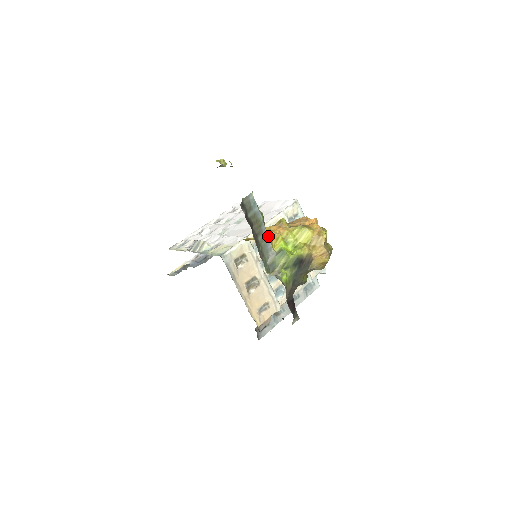
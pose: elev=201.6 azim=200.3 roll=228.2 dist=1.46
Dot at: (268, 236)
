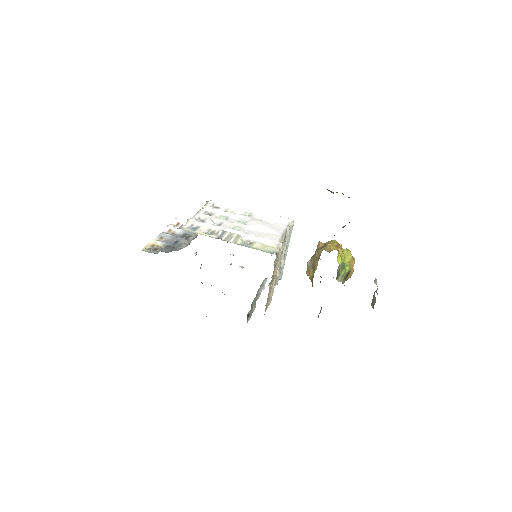
Dot at: occluded
